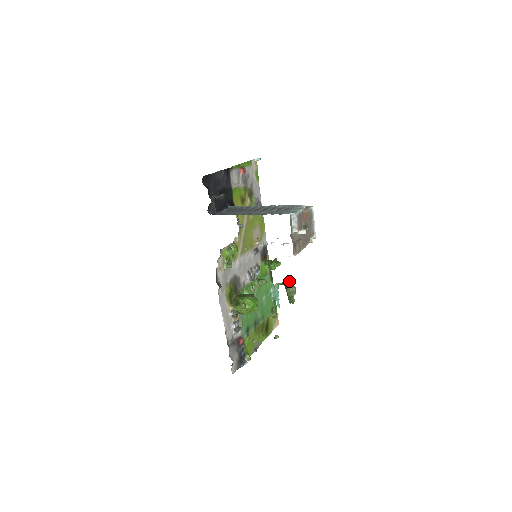
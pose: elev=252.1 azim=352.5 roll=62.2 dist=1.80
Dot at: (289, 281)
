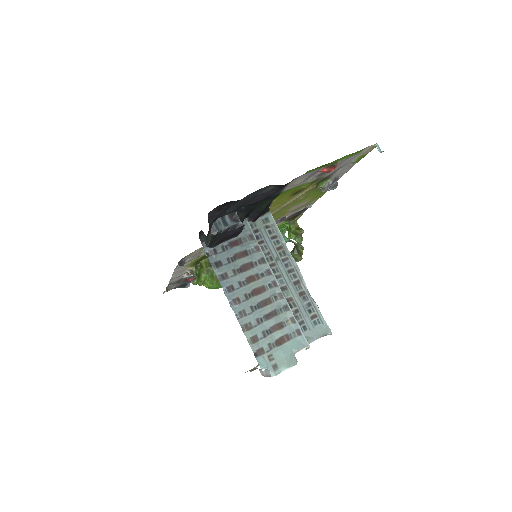
Dot at: (301, 249)
